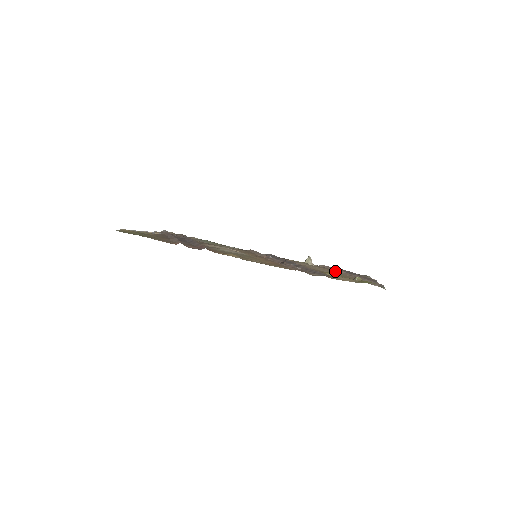
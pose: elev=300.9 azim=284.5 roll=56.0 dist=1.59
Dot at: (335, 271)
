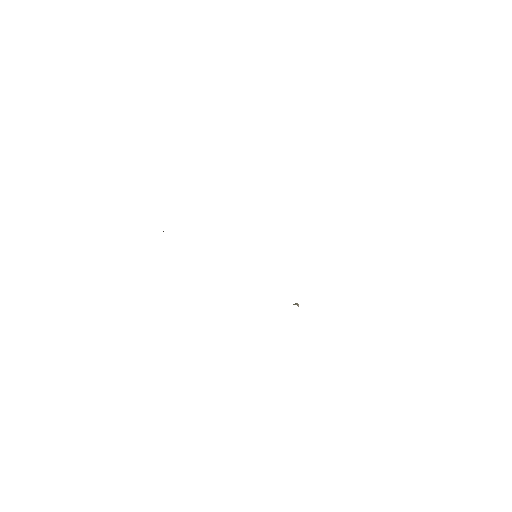
Dot at: occluded
